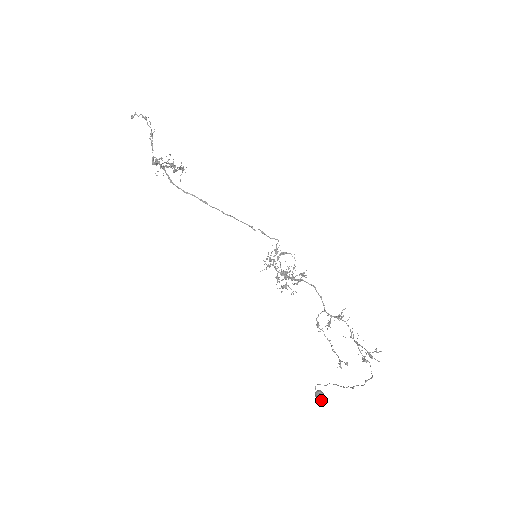
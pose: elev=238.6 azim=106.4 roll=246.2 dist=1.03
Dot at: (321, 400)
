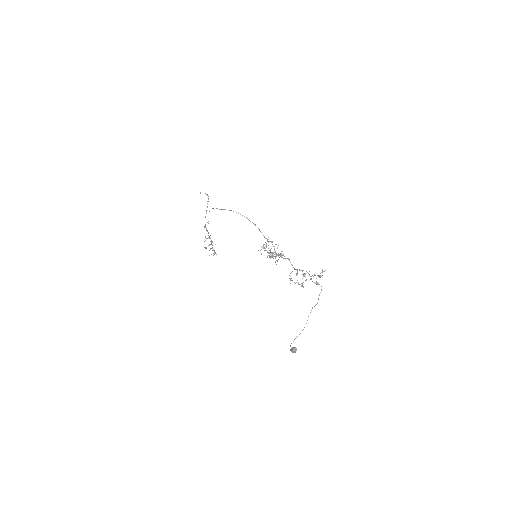
Dot at: (294, 348)
